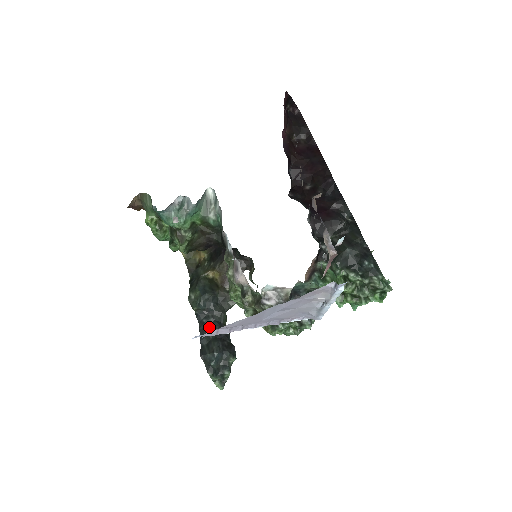
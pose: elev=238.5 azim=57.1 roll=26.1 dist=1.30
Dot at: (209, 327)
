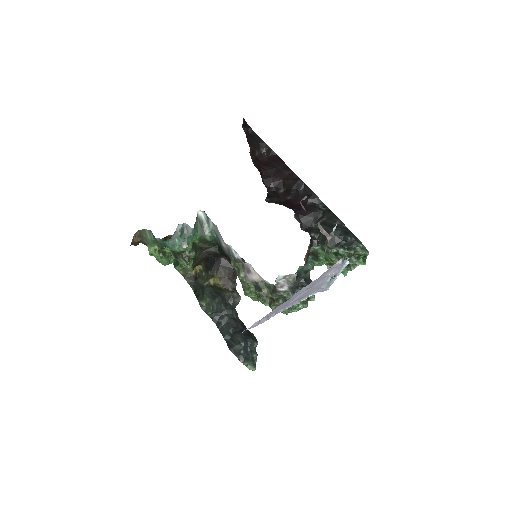
Dot at: (227, 325)
